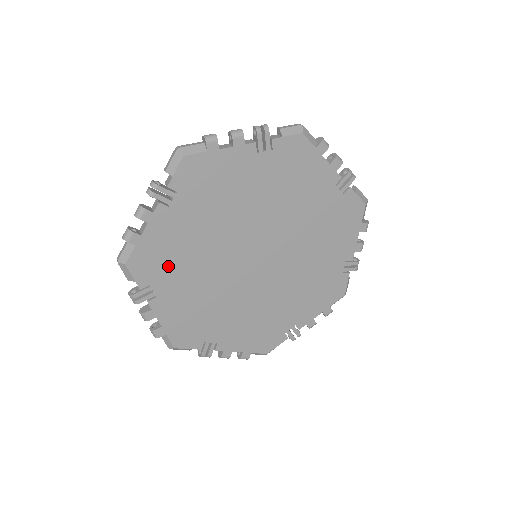
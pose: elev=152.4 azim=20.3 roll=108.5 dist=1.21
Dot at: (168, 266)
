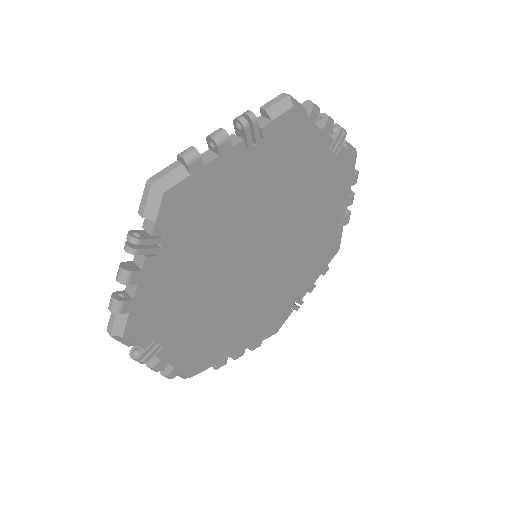
Dot at: (213, 343)
